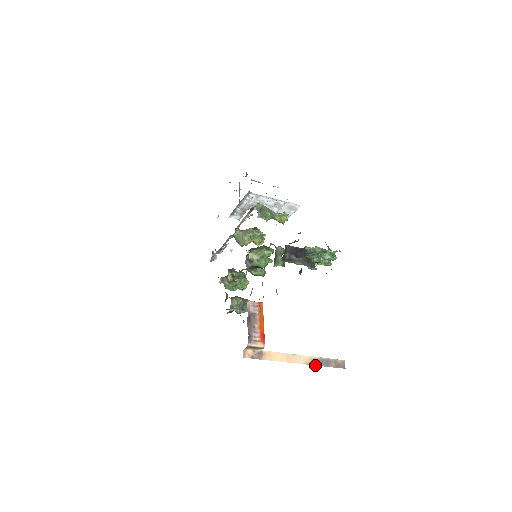
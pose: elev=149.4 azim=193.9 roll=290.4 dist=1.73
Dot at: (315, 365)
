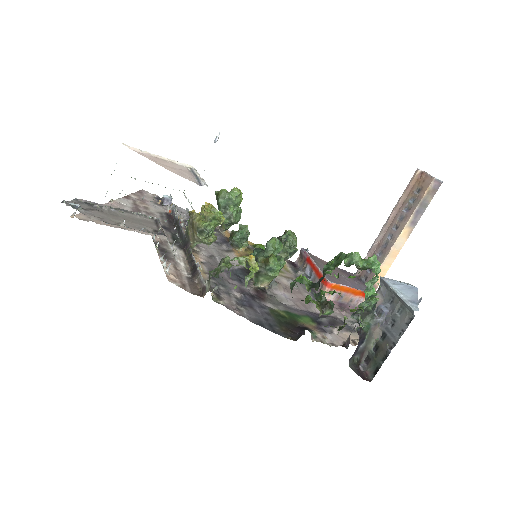
Dot at: (416, 224)
